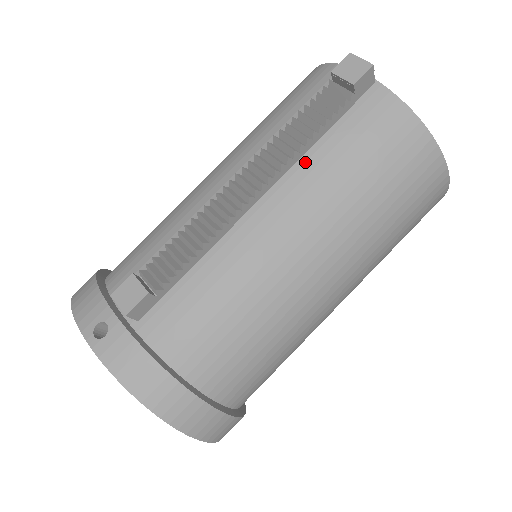
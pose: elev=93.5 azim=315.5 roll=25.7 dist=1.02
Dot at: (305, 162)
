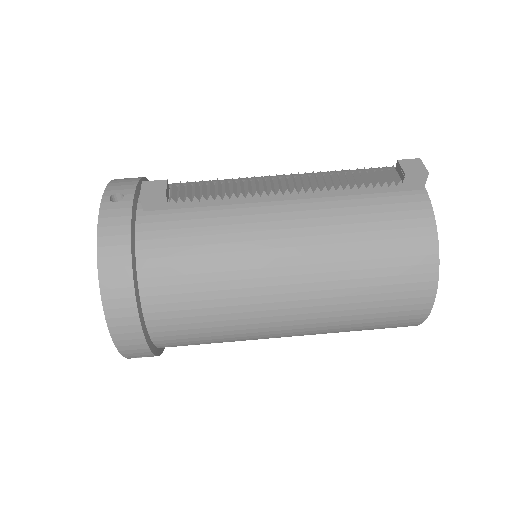
Dot at: (335, 201)
